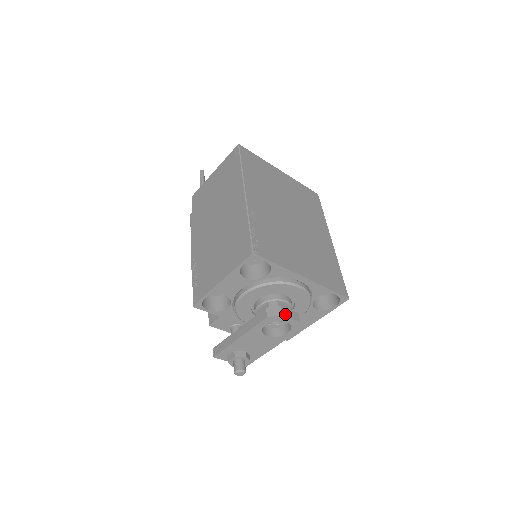
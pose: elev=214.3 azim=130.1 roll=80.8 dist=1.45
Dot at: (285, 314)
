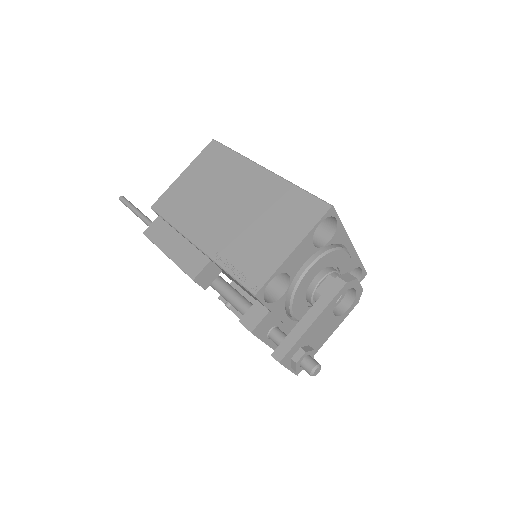
Dot at: (356, 279)
